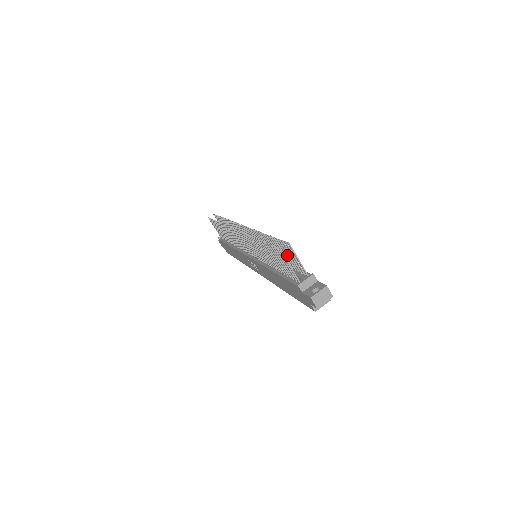
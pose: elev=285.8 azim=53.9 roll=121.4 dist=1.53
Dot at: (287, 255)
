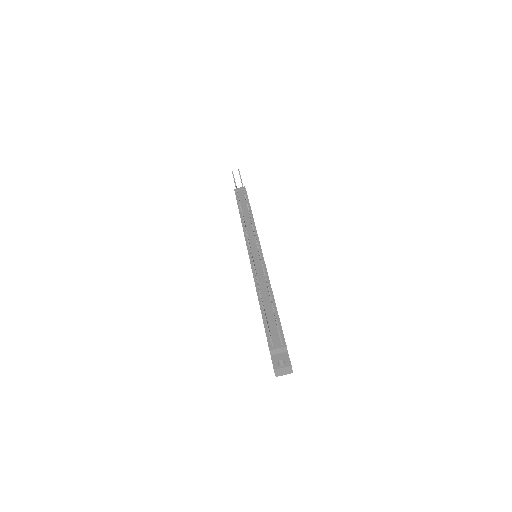
Dot at: occluded
